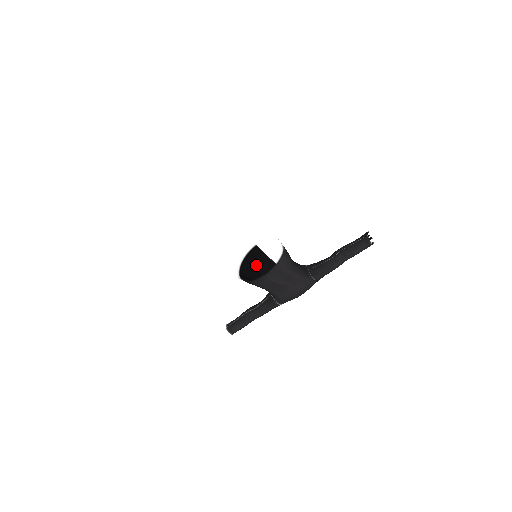
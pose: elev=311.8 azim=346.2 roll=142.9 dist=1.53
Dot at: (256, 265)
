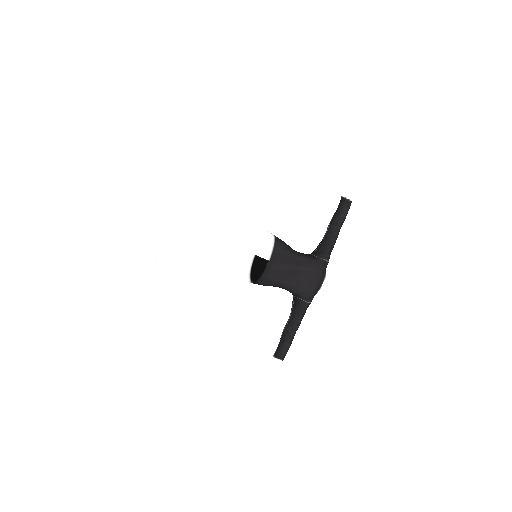
Dot at: (254, 252)
